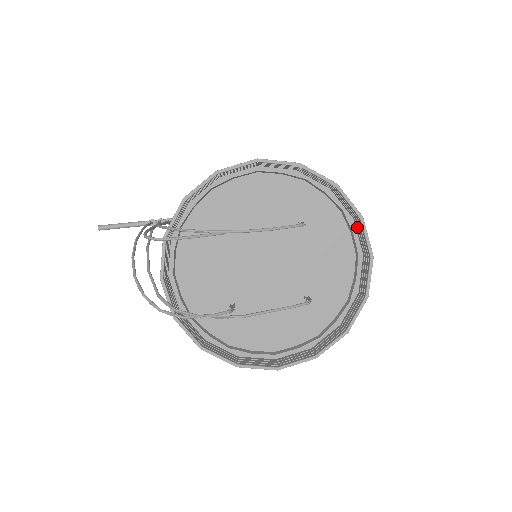
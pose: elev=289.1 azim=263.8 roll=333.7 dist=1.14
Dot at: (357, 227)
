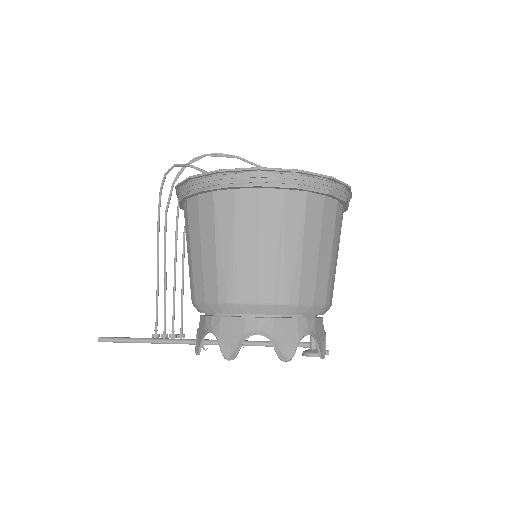
Dot at: occluded
